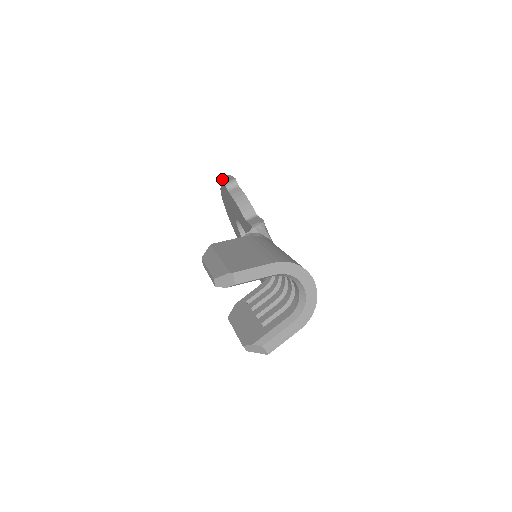
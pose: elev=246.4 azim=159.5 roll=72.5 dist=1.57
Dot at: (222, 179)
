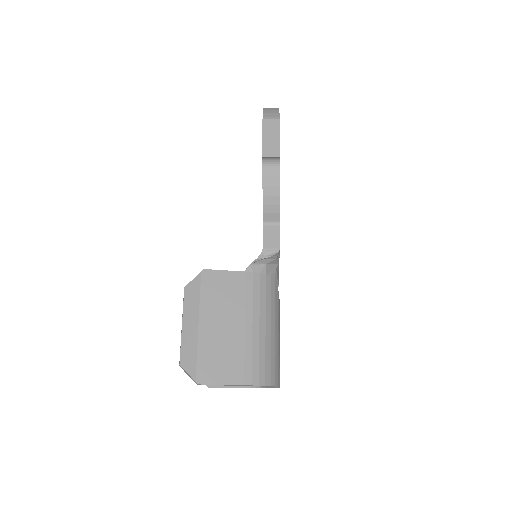
Dot at: (266, 131)
